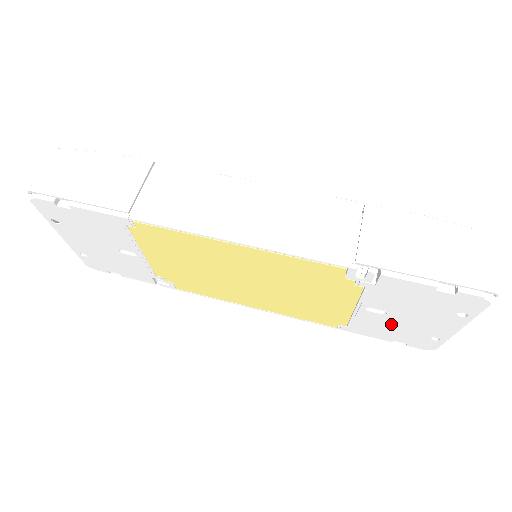
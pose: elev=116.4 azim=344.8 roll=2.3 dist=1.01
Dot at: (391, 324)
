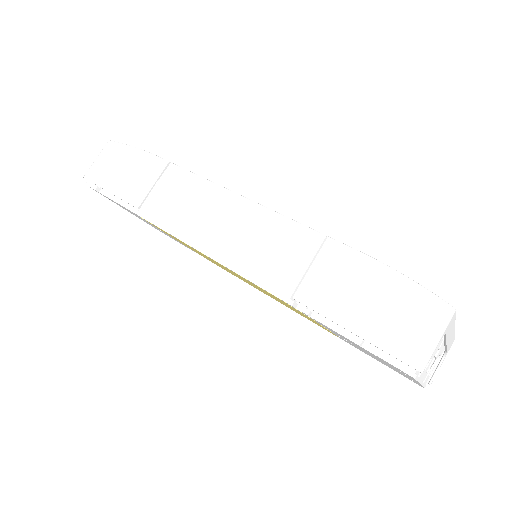
Dot at: occluded
